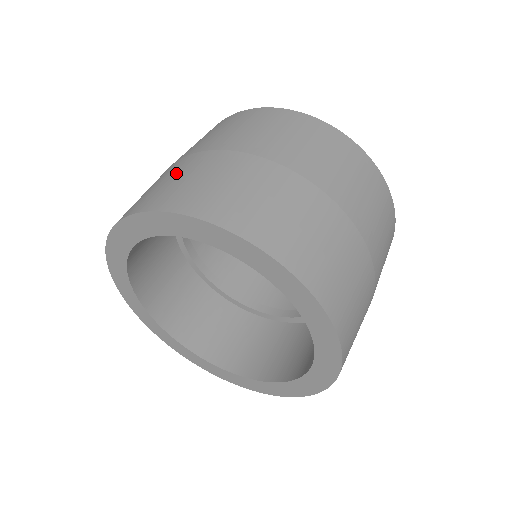
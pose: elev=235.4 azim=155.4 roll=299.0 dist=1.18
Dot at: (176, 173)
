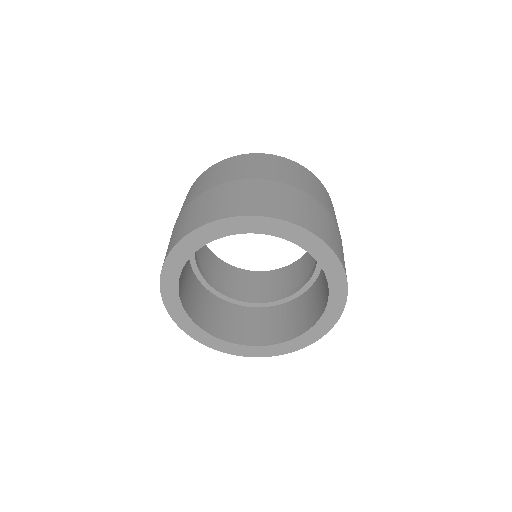
Dot at: (218, 197)
